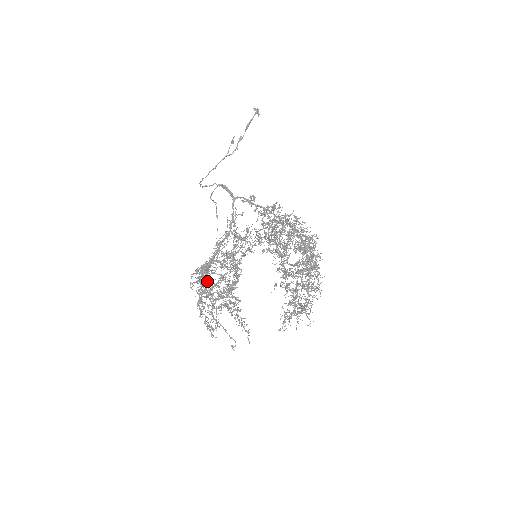
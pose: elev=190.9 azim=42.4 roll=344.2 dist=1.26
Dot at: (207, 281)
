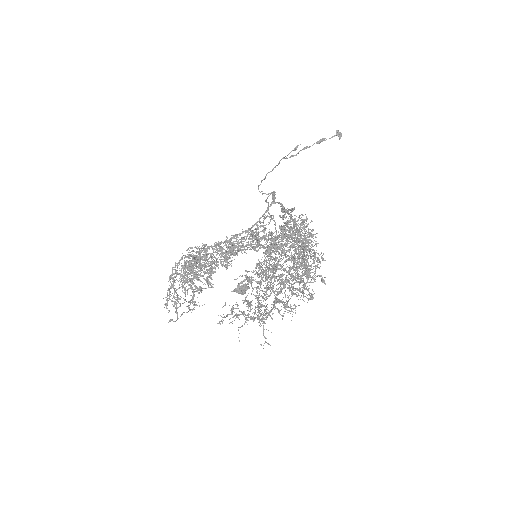
Dot at: occluded
